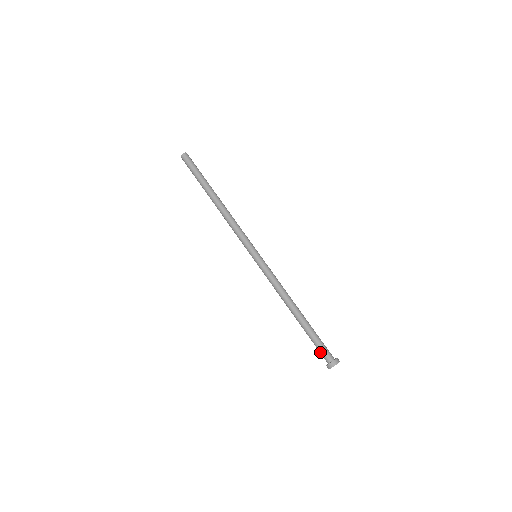
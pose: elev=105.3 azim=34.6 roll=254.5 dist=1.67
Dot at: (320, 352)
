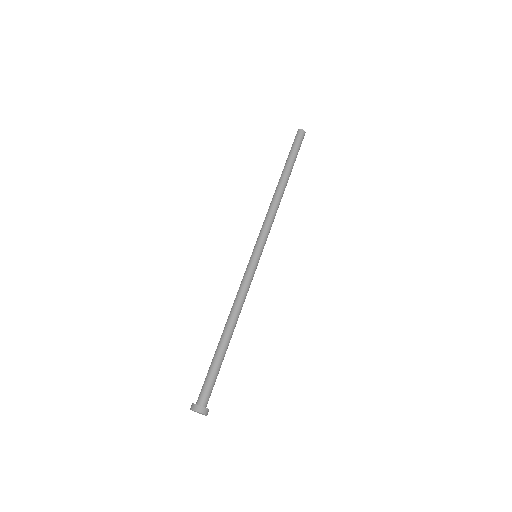
Dot at: (203, 387)
